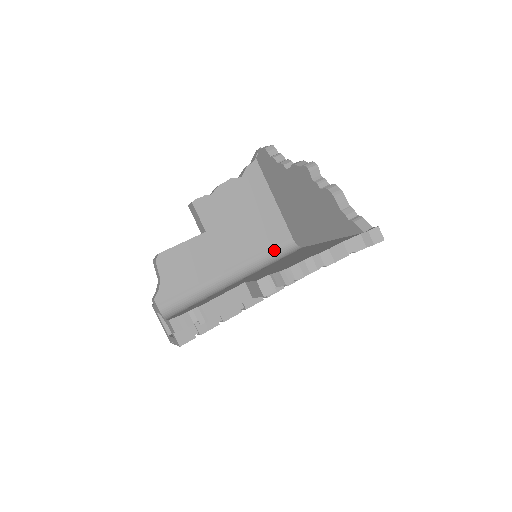
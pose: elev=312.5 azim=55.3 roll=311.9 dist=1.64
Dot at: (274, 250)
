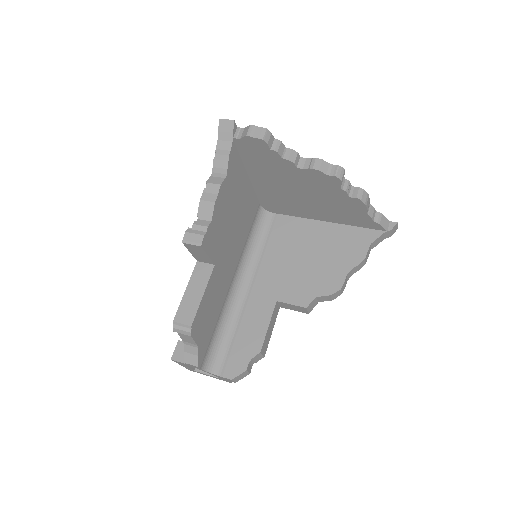
Dot at: (252, 229)
